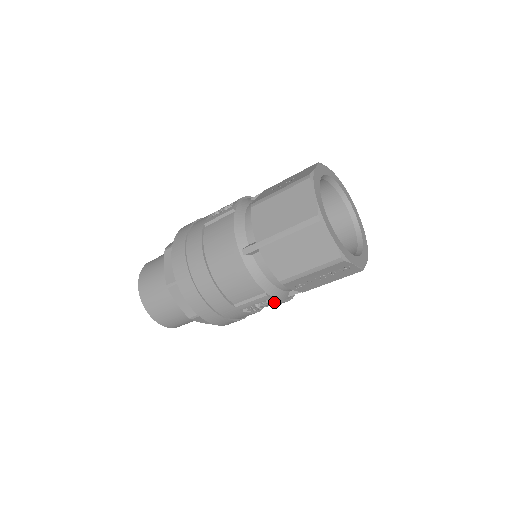
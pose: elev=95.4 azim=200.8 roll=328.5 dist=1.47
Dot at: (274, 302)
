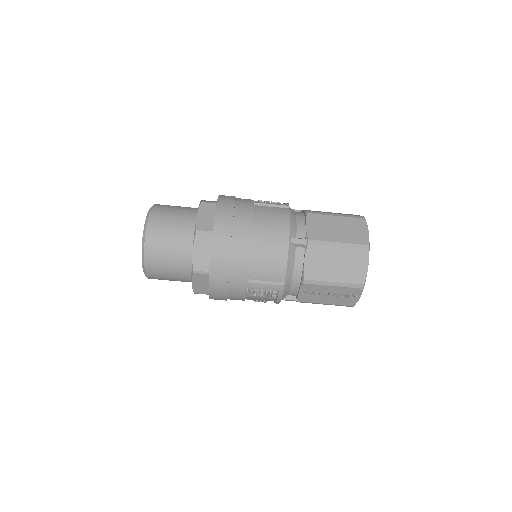
Dot at: (279, 295)
